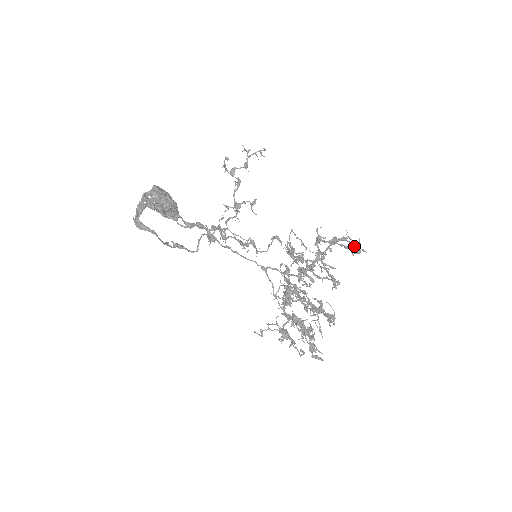
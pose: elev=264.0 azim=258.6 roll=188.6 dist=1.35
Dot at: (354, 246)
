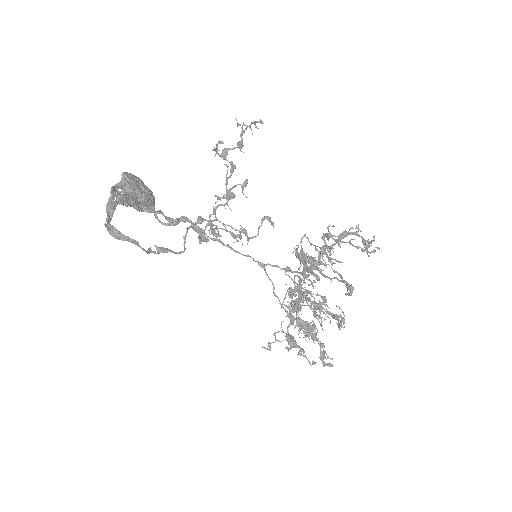
Dot at: (369, 245)
